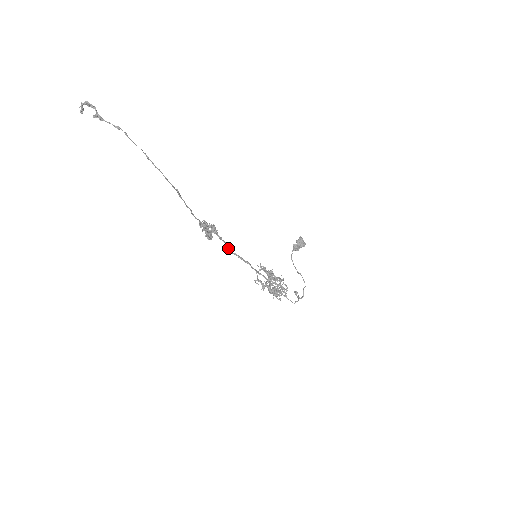
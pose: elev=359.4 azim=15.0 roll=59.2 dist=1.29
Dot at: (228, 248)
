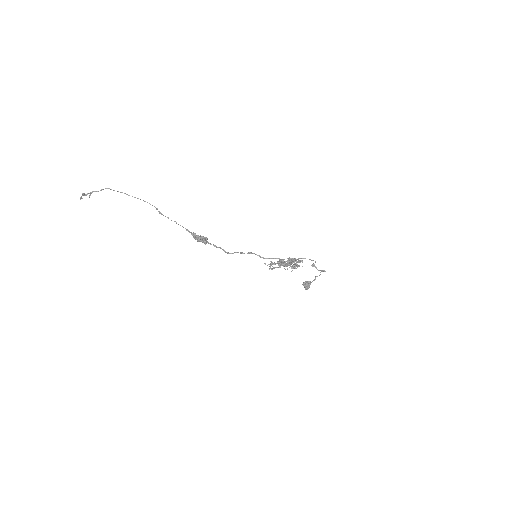
Dot at: (228, 252)
